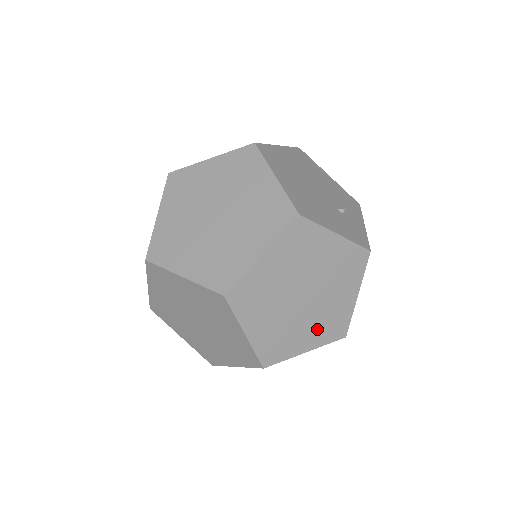
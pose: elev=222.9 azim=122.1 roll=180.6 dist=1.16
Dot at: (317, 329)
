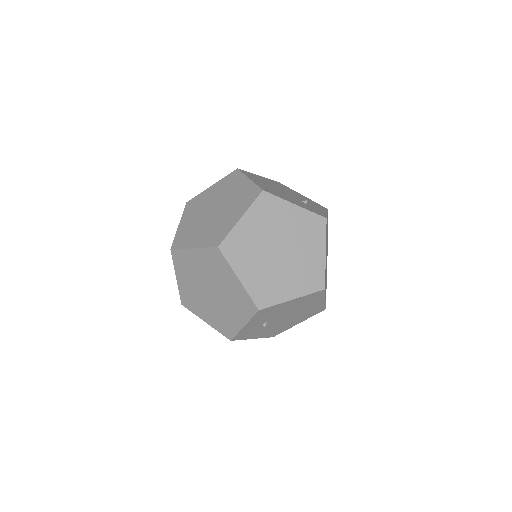
Dot at: (297, 280)
